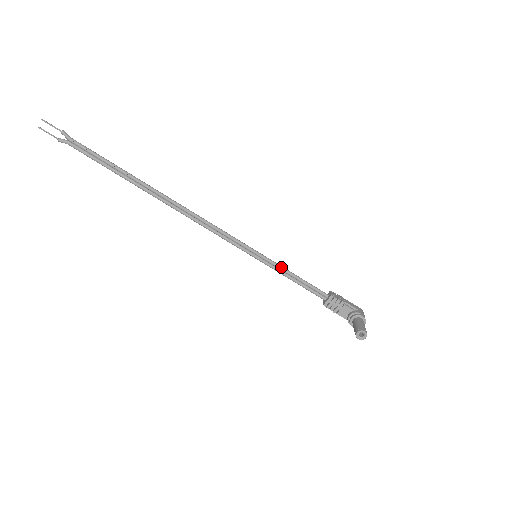
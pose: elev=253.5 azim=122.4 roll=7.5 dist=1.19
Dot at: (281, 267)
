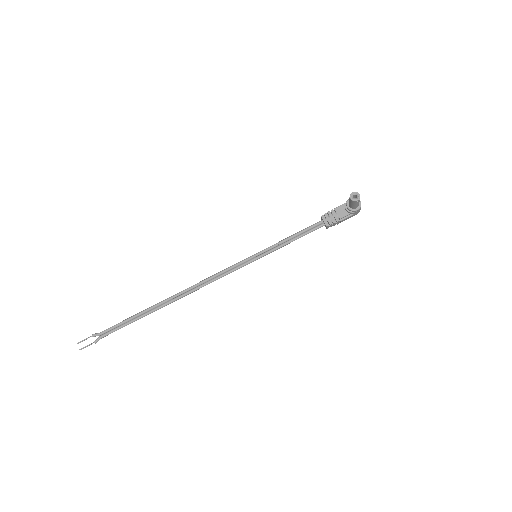
Dot at: (277, 243)
